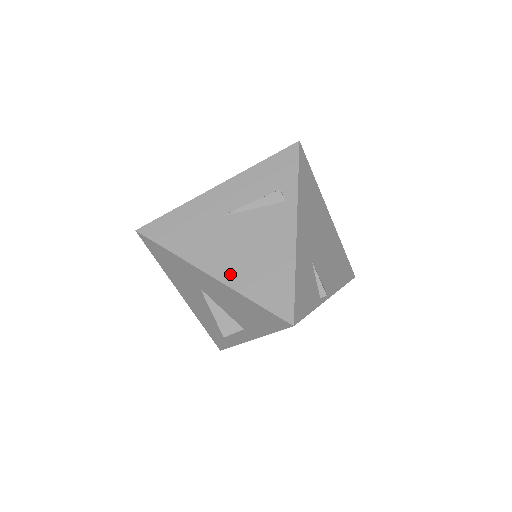
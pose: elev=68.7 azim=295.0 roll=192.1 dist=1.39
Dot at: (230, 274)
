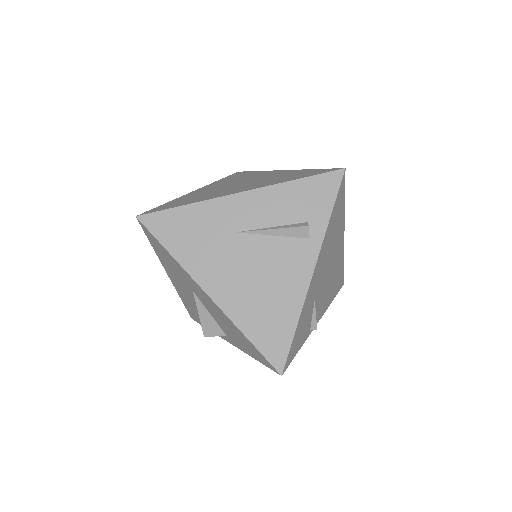
Dot at: (231, 302)
